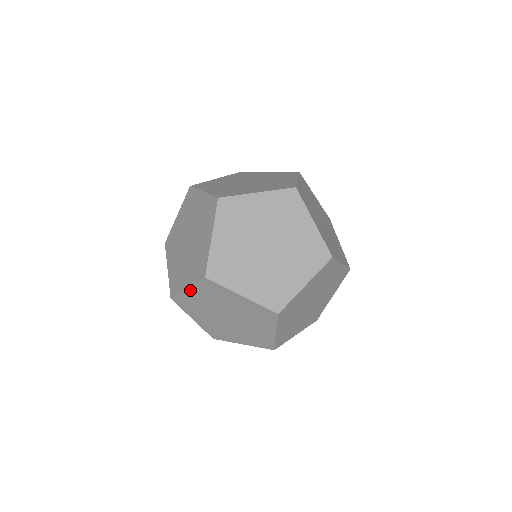
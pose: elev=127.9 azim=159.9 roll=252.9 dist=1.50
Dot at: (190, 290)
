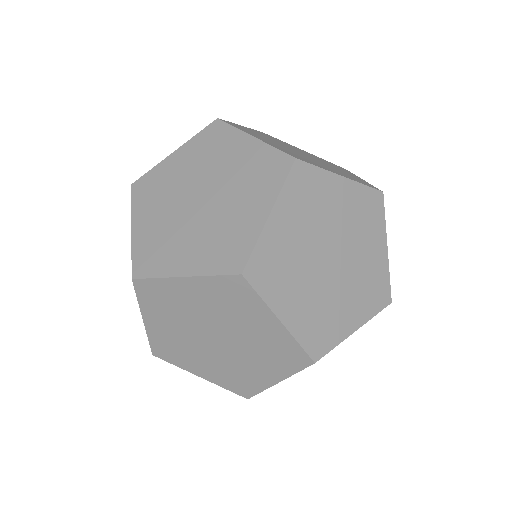
Dot at: (275, 215)
